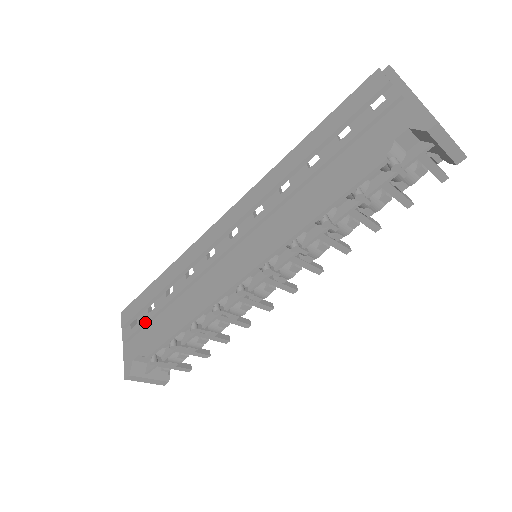
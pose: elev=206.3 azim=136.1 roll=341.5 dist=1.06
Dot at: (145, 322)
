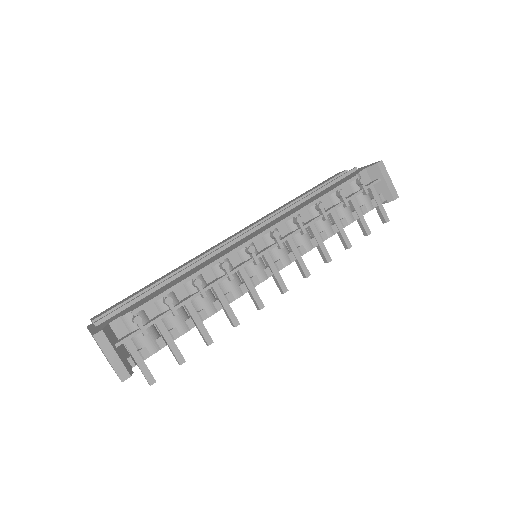
Dot at: (133, 299)
